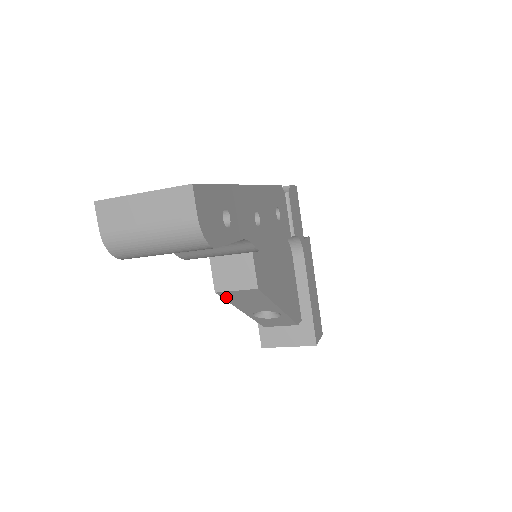
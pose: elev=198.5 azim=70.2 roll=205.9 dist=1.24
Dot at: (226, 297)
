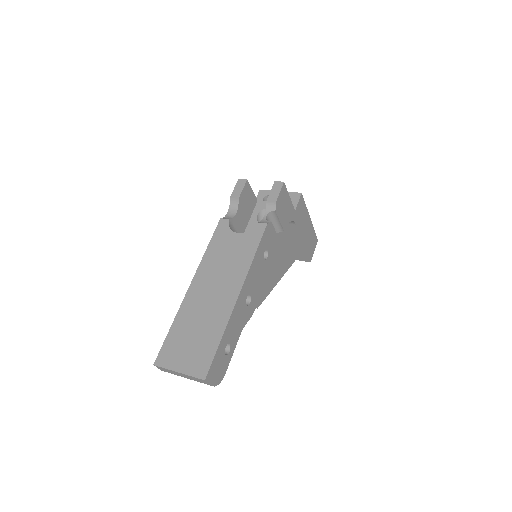
Dot at: occluded
